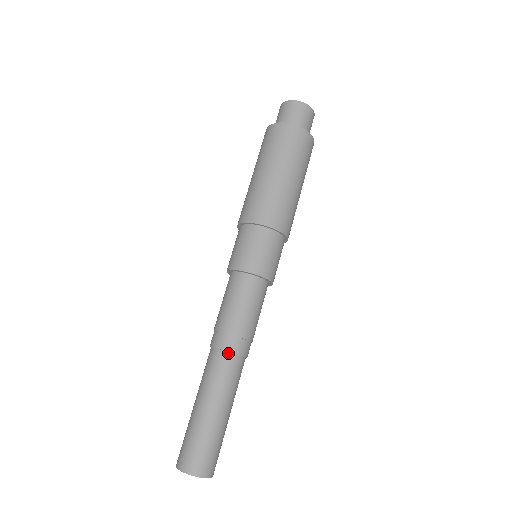
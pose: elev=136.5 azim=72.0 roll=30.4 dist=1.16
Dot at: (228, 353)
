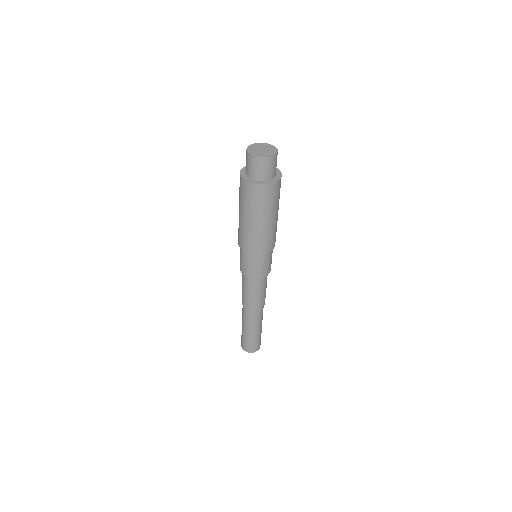
Dot at: (255, 311)
